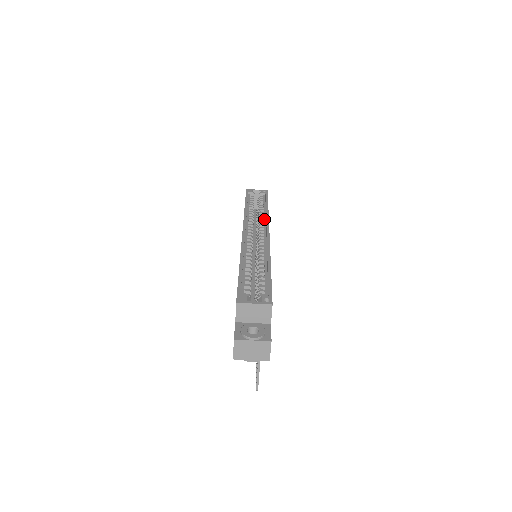
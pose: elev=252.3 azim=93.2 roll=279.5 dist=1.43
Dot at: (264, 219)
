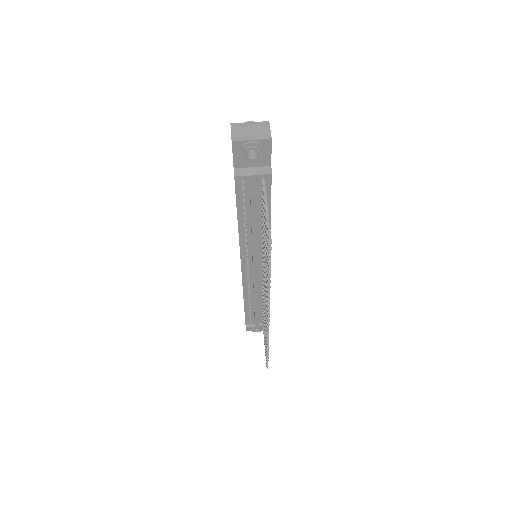
Dot at: occluded
